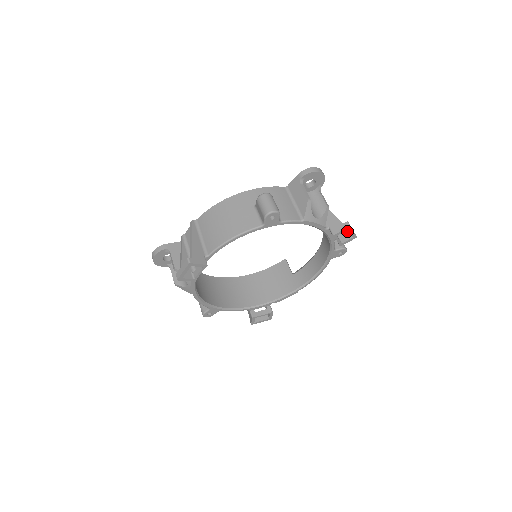
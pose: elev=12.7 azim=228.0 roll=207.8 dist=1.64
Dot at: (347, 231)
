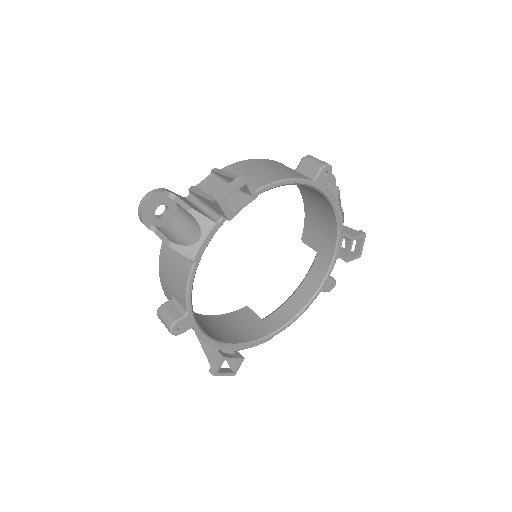
Dot at: occluded
